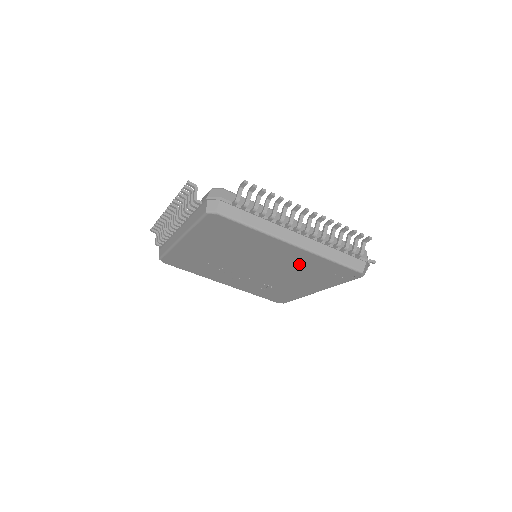
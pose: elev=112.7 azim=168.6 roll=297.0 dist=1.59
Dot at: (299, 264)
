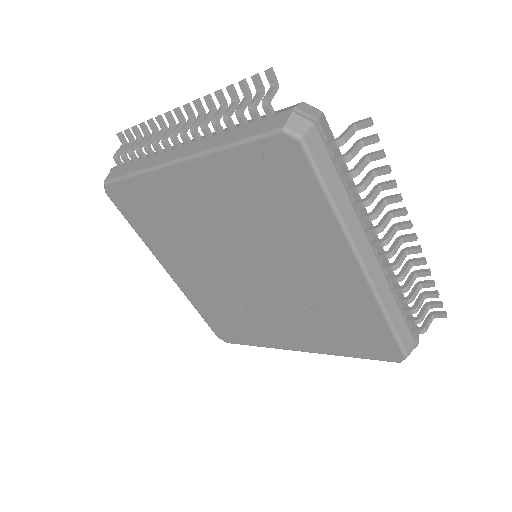
Dot at: (237, 203)
